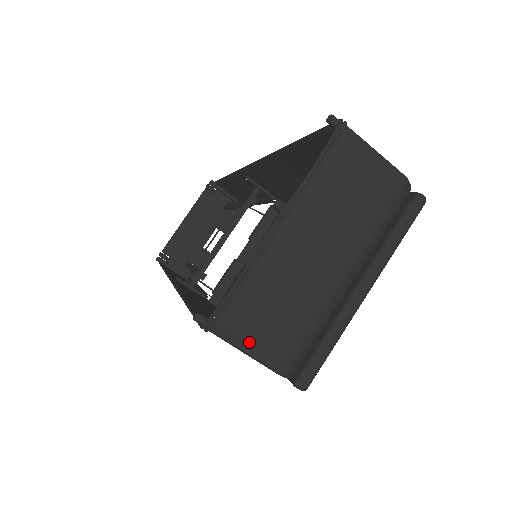
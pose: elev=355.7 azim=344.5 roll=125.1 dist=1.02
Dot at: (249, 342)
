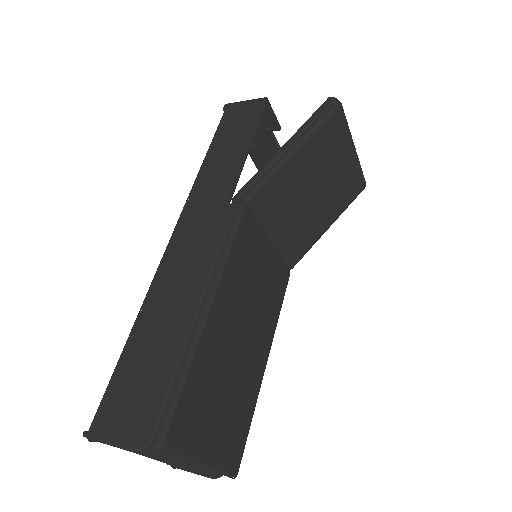
Dot at: (191, 472)
